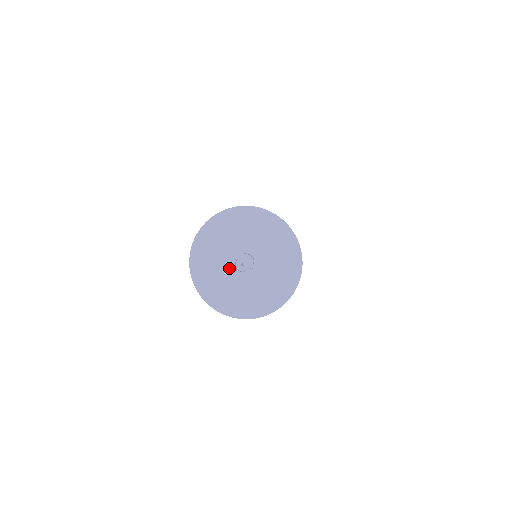
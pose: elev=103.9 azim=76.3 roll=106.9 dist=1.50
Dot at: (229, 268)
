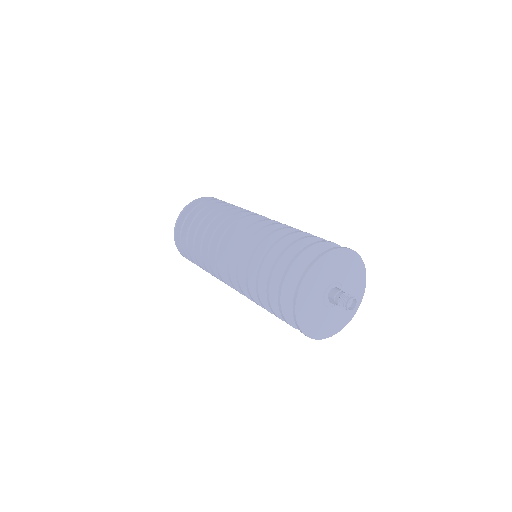
Dot at: (326, 308)
